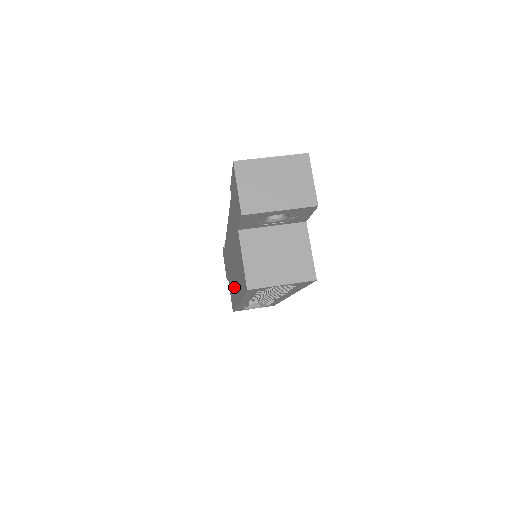
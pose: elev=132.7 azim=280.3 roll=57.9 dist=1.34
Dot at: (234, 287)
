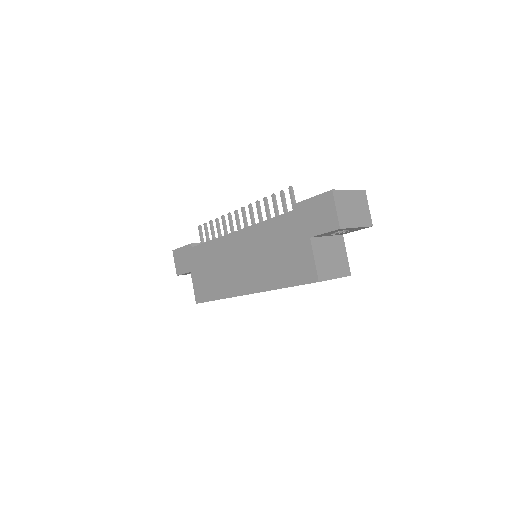
Dot at: (234, 281)
